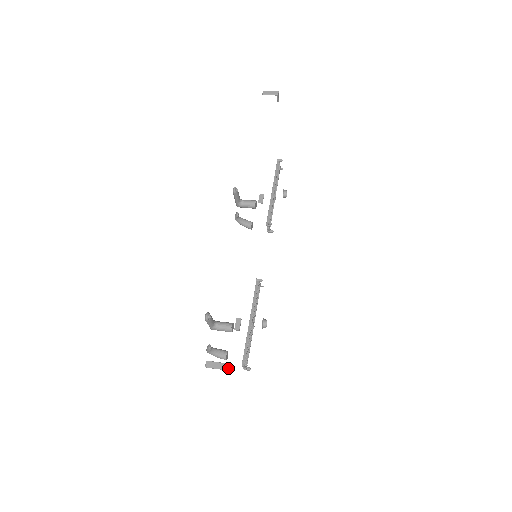
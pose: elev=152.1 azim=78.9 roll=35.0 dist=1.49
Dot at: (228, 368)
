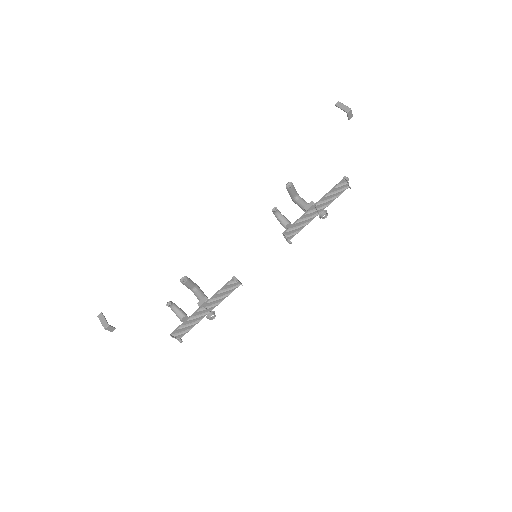
Dot at: (111, 329)
